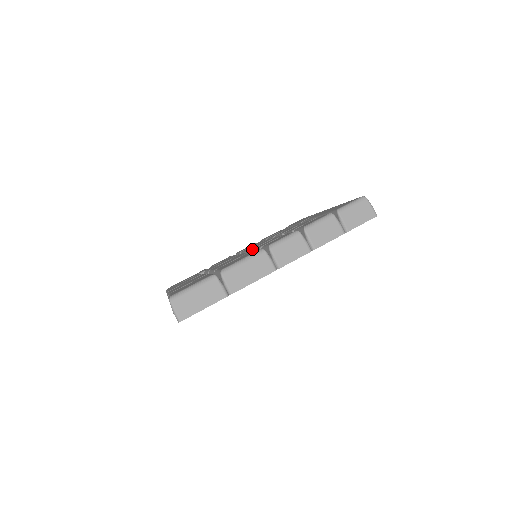
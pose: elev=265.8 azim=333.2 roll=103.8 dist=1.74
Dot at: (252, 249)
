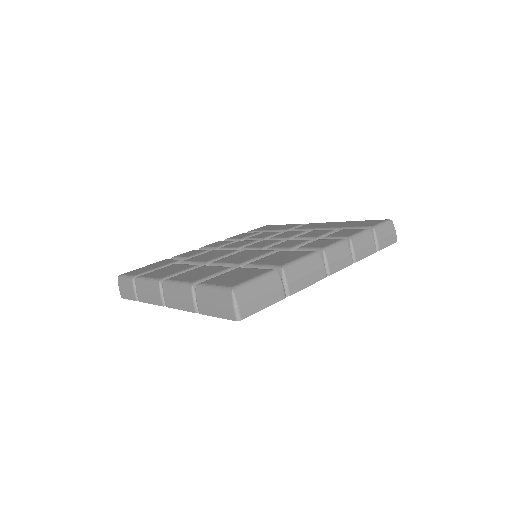
Dot at: (262, 248)
